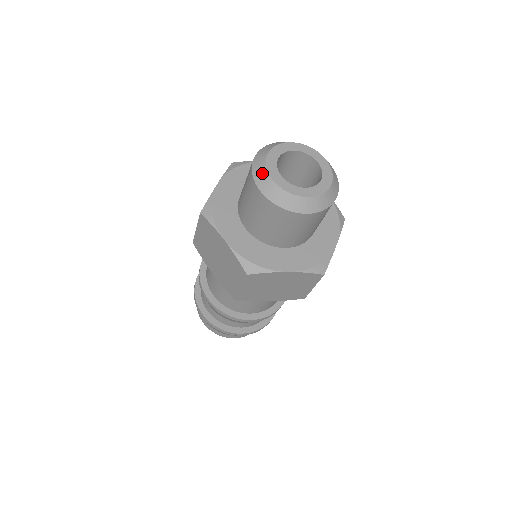
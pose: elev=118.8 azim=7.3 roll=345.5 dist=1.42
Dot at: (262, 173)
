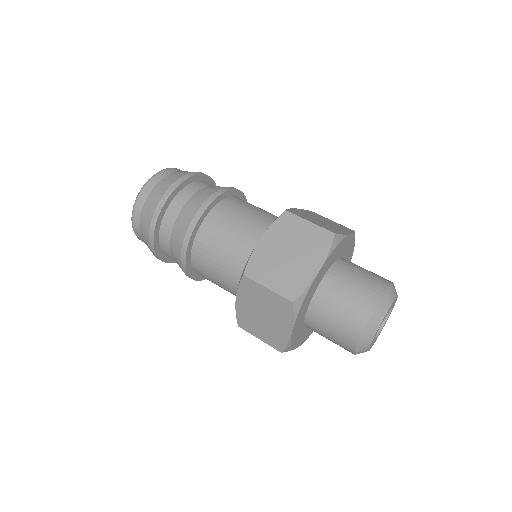
Dot at: (371, 334)
